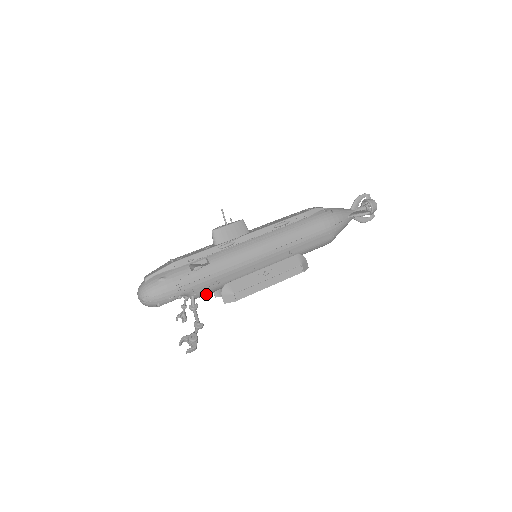
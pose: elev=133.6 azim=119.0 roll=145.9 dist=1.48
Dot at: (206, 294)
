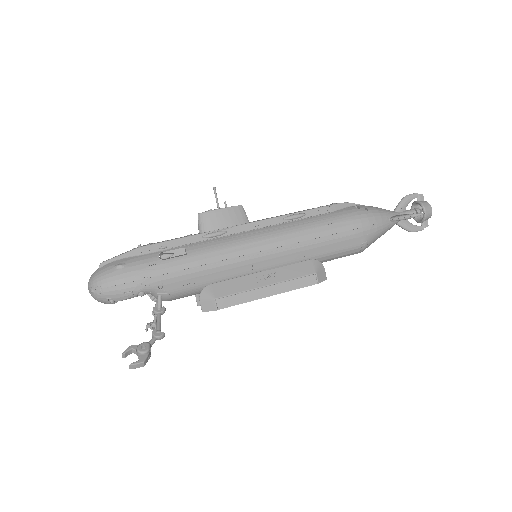
Dot at: (180, 296)
